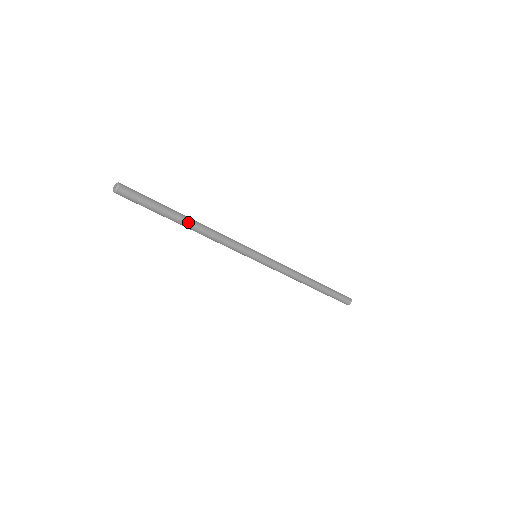
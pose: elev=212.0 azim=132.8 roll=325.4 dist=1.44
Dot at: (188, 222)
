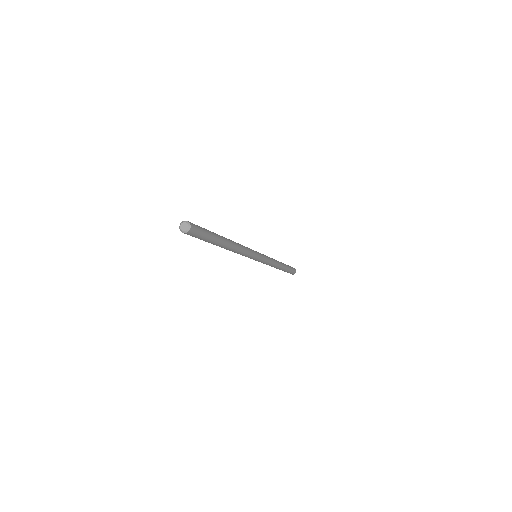
Dot at: (227, 244)
